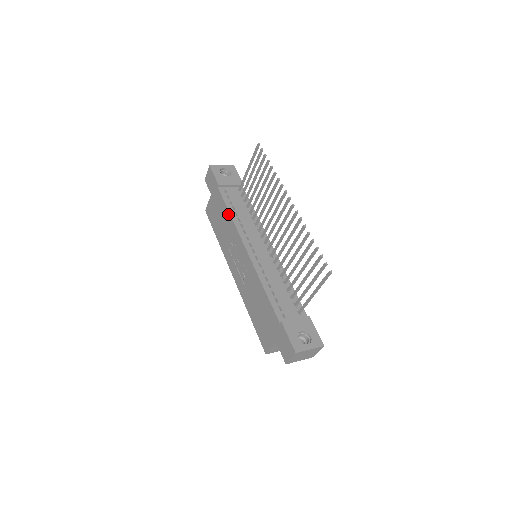
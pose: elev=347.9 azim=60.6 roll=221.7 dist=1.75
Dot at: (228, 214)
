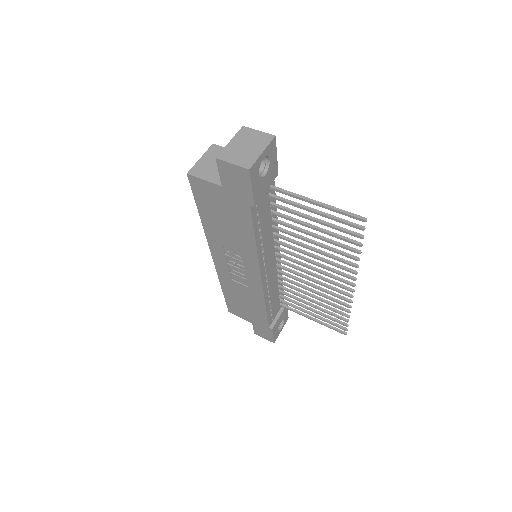
Dot at: (252, 240)
